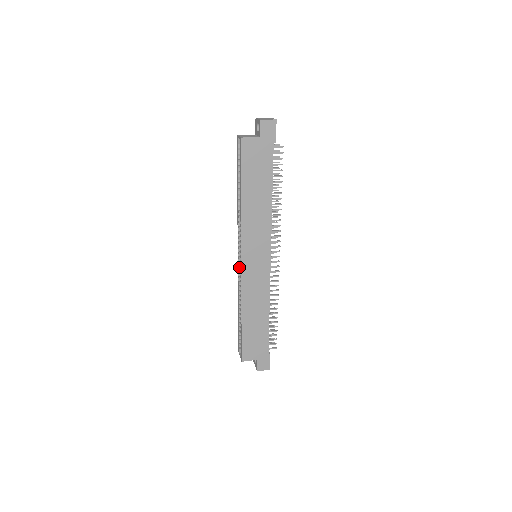
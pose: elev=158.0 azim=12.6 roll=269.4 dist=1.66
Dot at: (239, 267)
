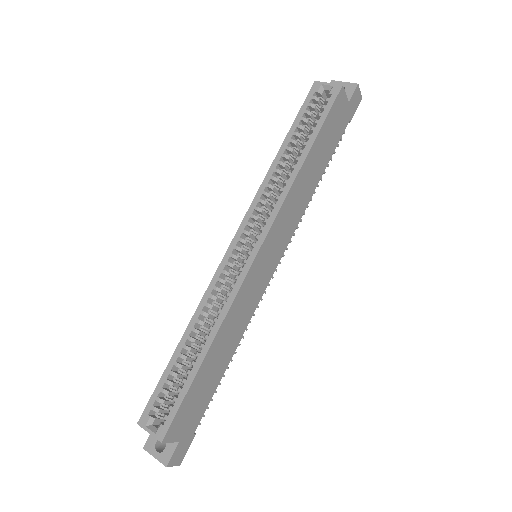
Dot at: (231, 262)
